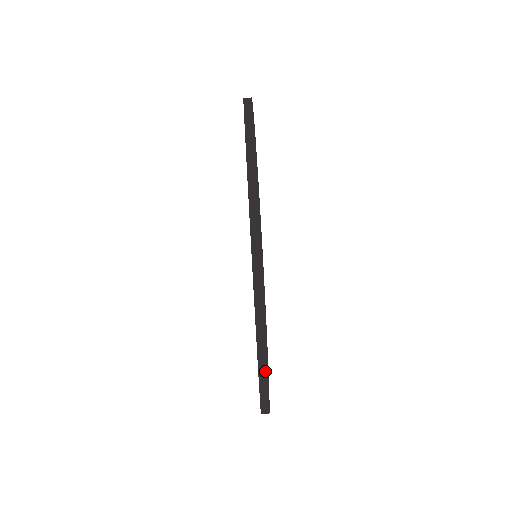
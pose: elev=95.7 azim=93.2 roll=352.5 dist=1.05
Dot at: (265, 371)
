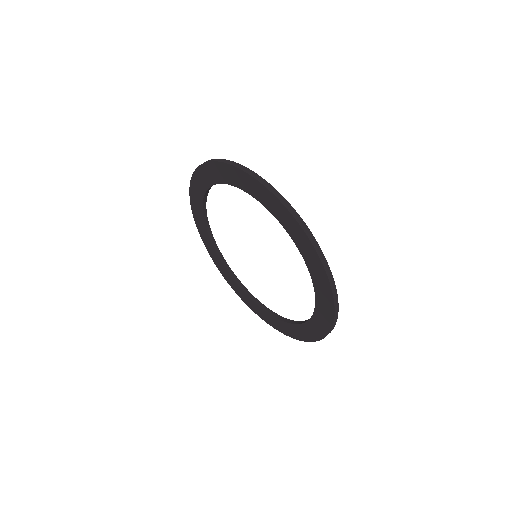
Dot at: (337, 300)
